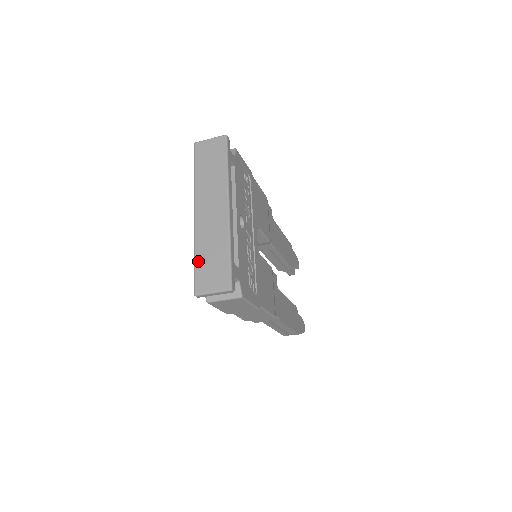
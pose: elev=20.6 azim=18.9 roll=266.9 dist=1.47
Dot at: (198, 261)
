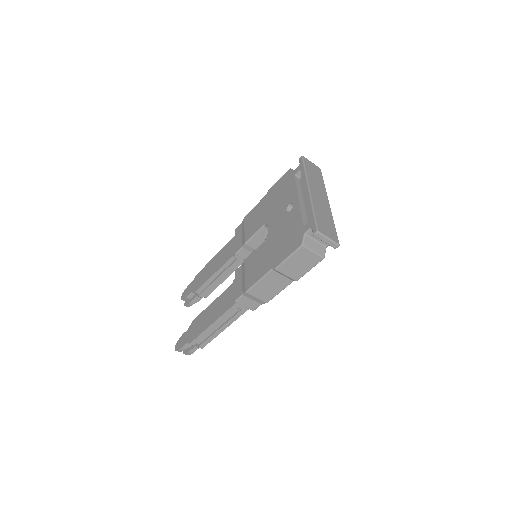
Dot at: (317, 215)
